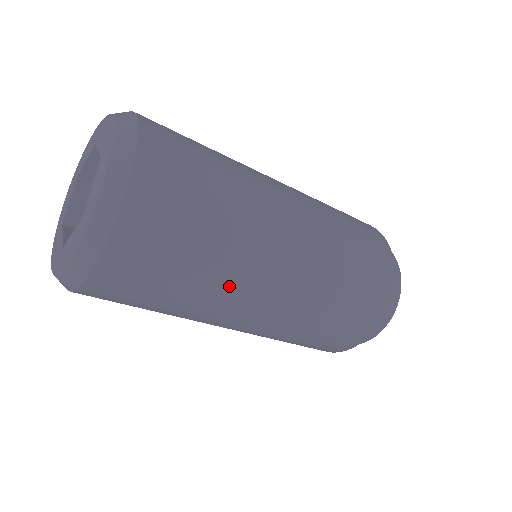
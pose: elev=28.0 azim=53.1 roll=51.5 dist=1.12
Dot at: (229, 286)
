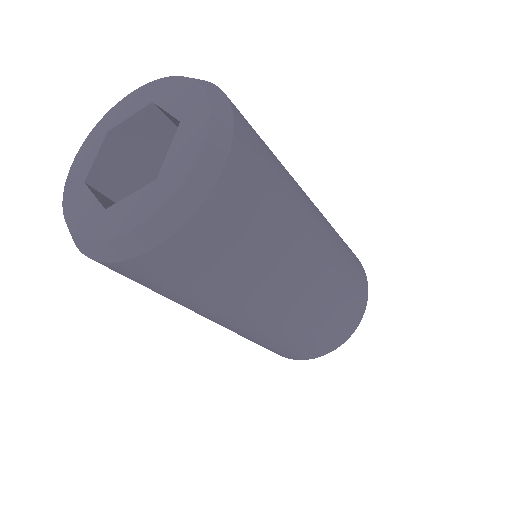
Dot at: (267, 282)
